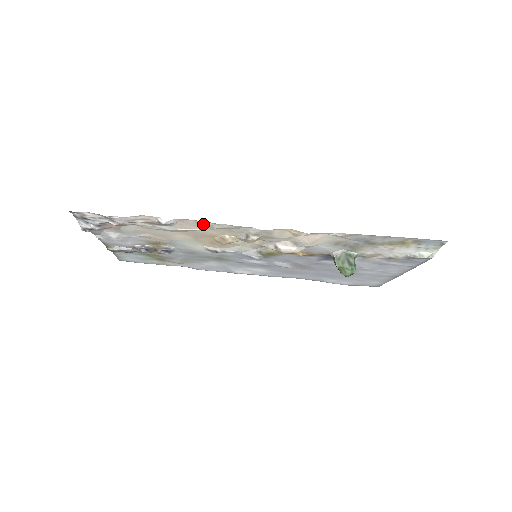
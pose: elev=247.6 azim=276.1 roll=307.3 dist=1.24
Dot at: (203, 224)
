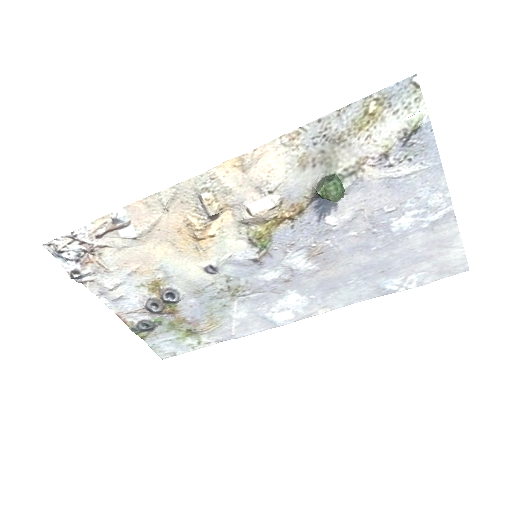
Dot at: (153, 205)
